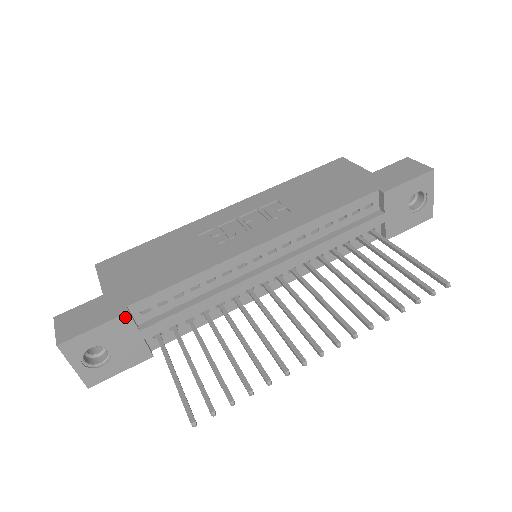
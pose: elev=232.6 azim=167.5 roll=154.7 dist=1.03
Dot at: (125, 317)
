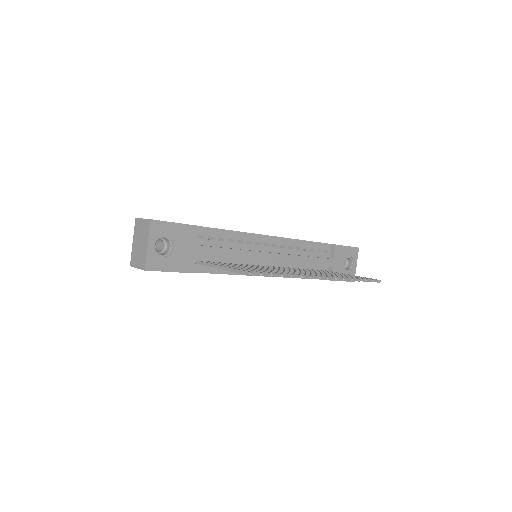
Dot at: (193, 228)
